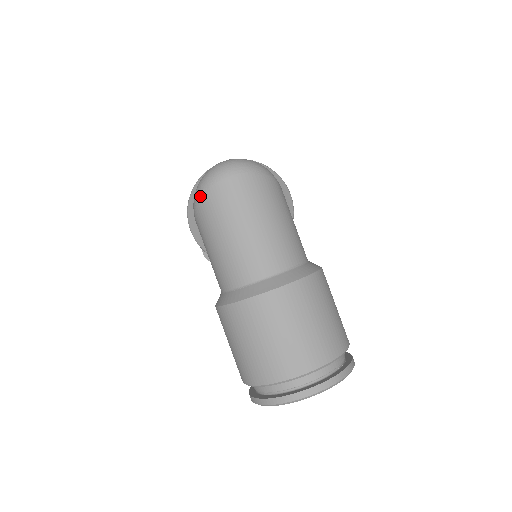
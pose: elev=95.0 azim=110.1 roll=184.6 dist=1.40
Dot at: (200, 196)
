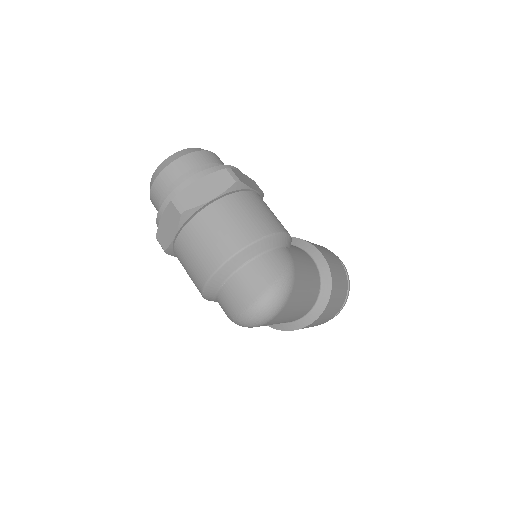
Dot at: occluded
